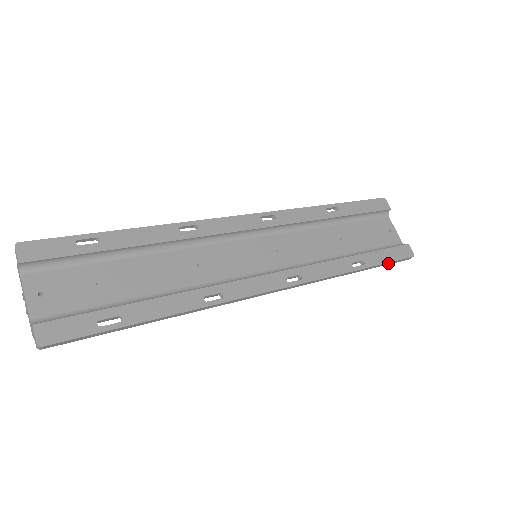
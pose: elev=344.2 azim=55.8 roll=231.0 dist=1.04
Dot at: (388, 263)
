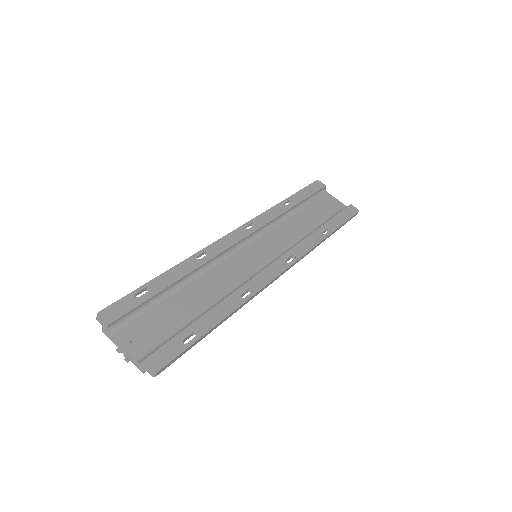
Dot at: (345, 223)
